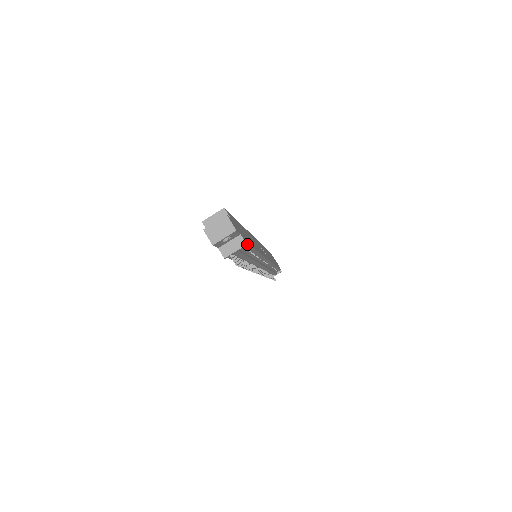
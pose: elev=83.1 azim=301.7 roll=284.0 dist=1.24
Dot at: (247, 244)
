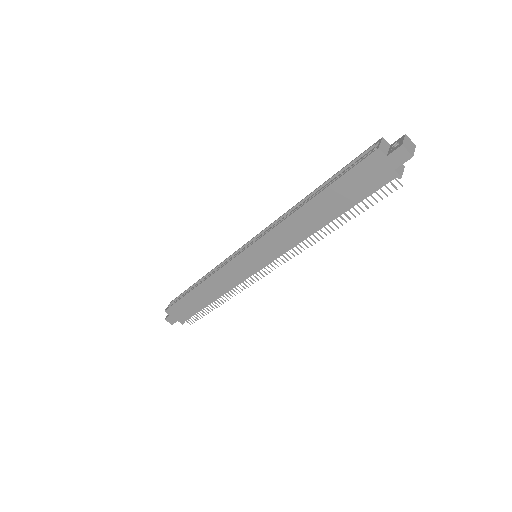
Dot at: occluded
